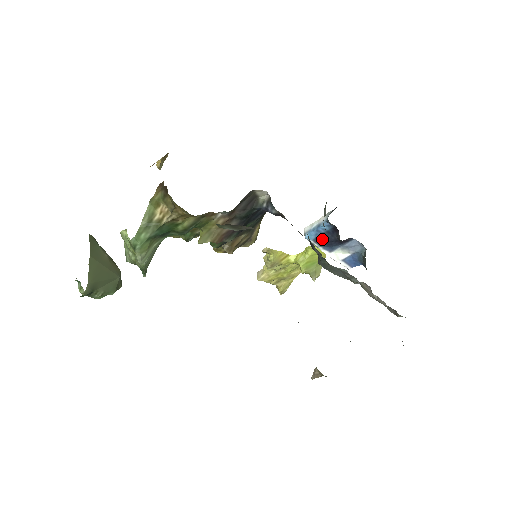
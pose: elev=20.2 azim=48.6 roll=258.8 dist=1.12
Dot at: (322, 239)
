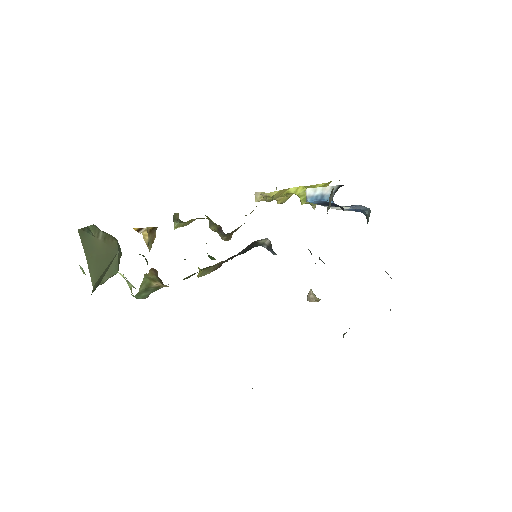
Dot at: (325, 204)
